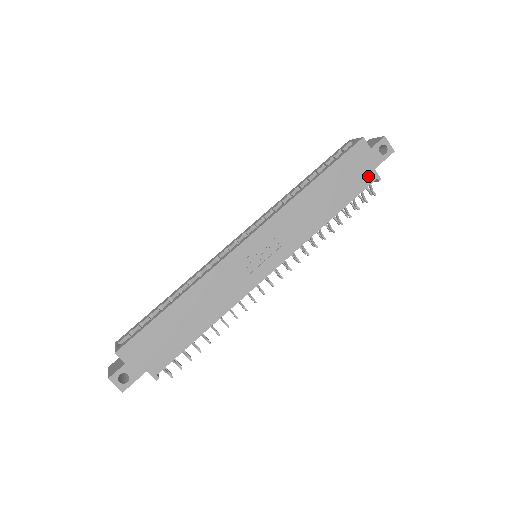
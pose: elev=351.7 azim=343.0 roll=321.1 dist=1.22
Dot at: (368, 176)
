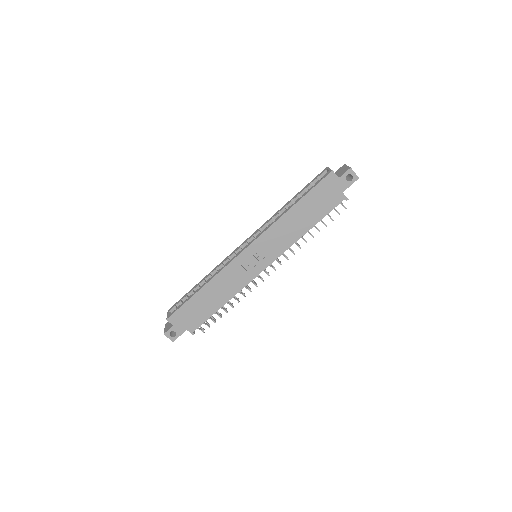
Dot at: (337, 198)
